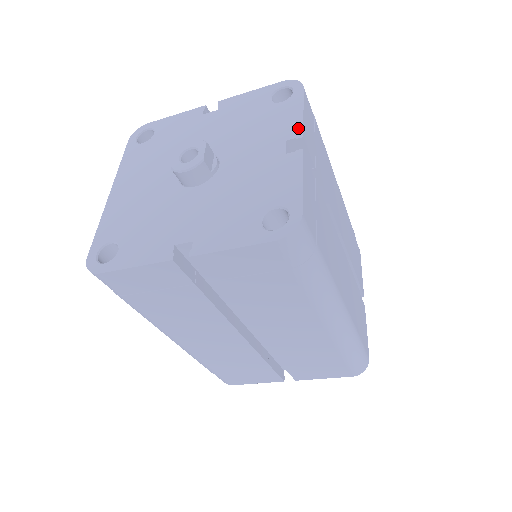
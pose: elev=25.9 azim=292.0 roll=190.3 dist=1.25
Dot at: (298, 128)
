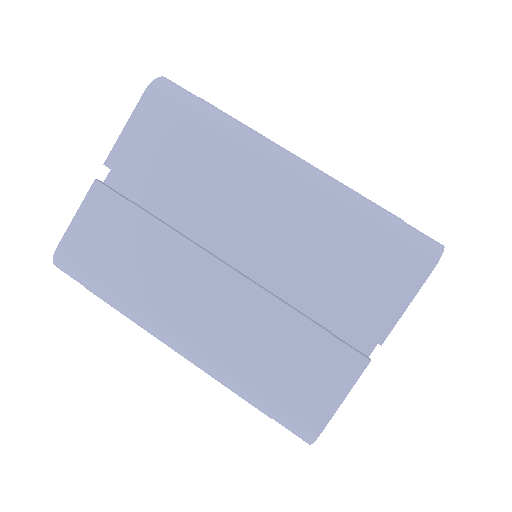
Dot at: occluded
